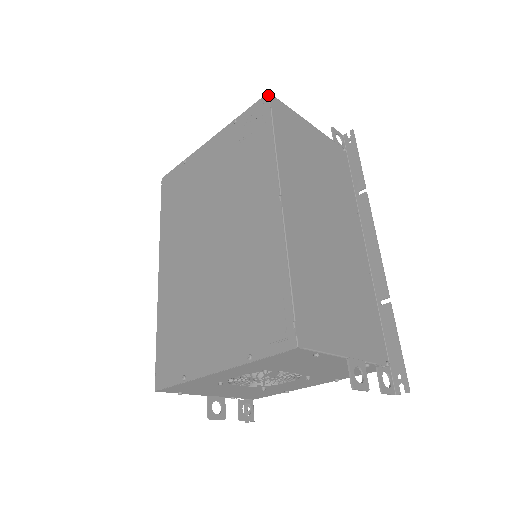
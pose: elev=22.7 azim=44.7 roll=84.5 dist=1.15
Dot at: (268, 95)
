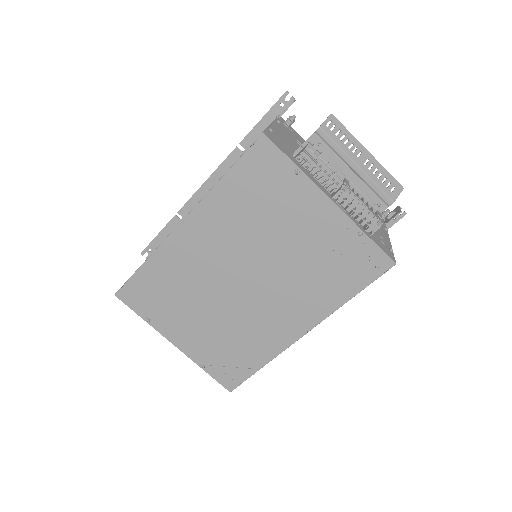
Dot at: occluded
